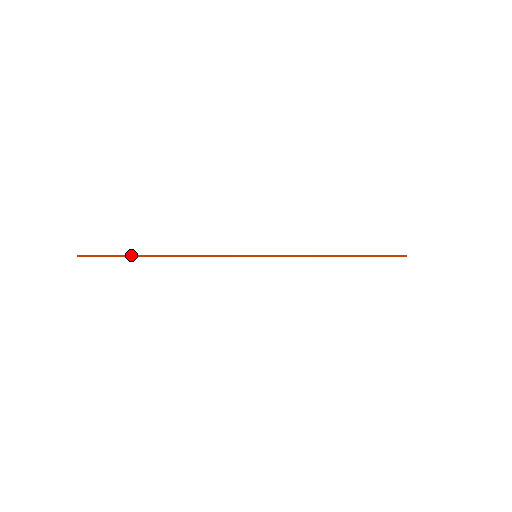
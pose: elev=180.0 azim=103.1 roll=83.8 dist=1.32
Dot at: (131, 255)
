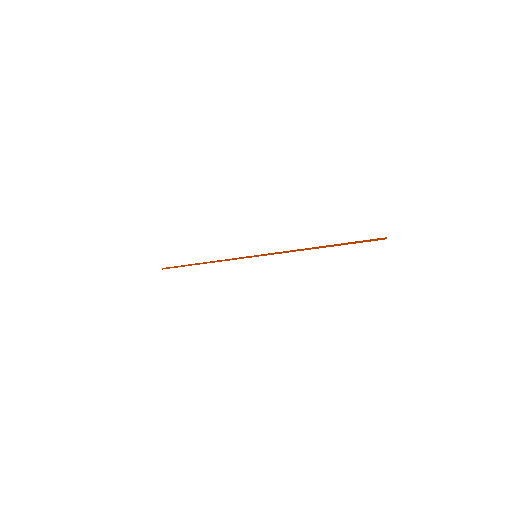
Dot at: (186, 265)
